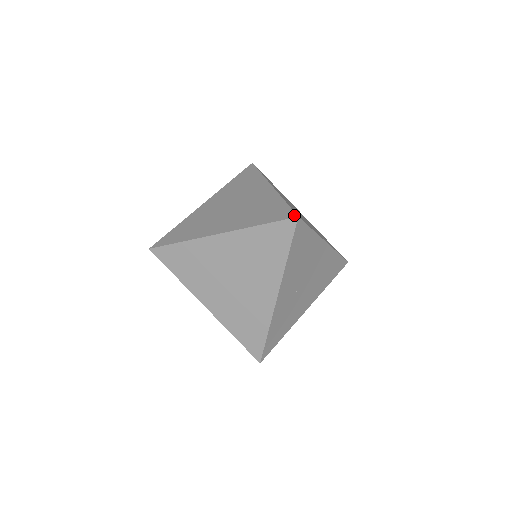
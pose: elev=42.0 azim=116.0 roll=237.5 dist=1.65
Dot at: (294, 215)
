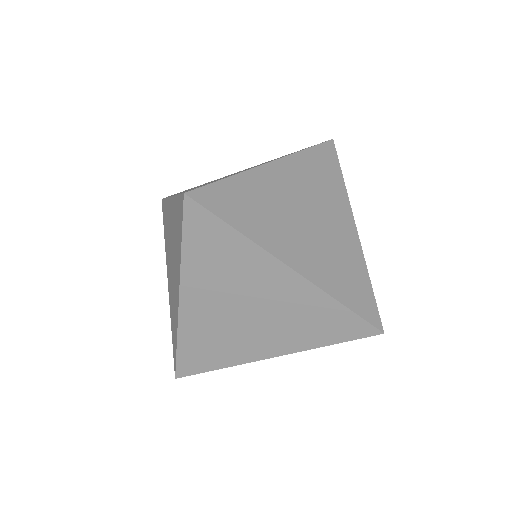
Dot at: (381, 326)
